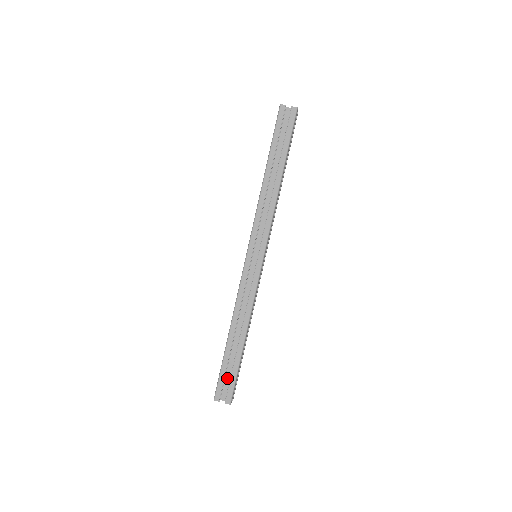
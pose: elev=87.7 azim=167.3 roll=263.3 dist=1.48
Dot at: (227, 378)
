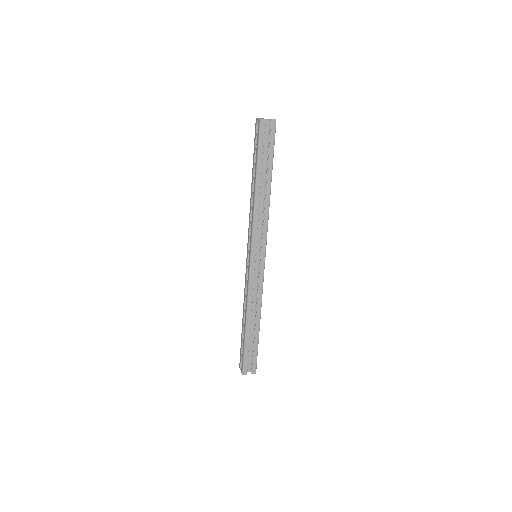
Dot at: (249, 355)
